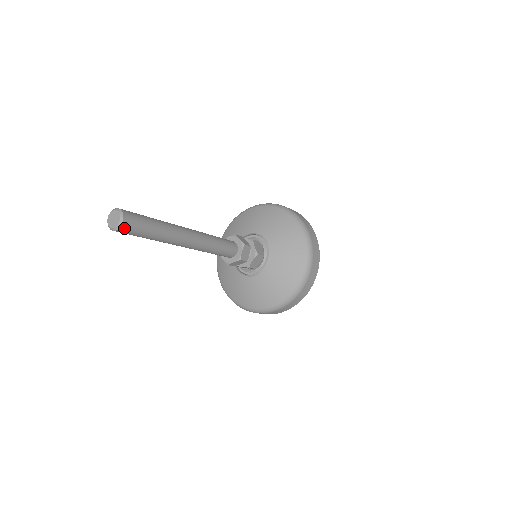
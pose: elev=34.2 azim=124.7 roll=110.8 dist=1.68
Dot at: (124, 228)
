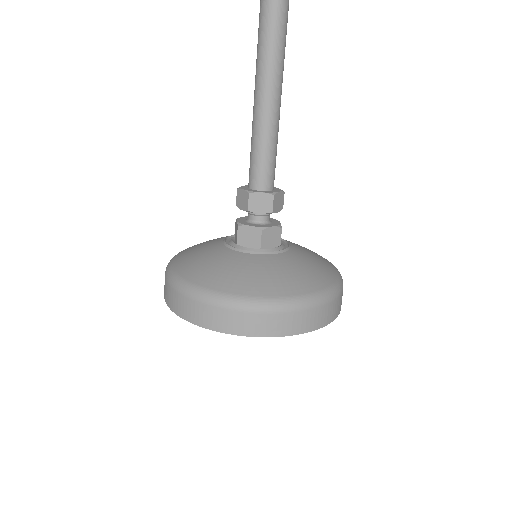
Dot at: out of frame
